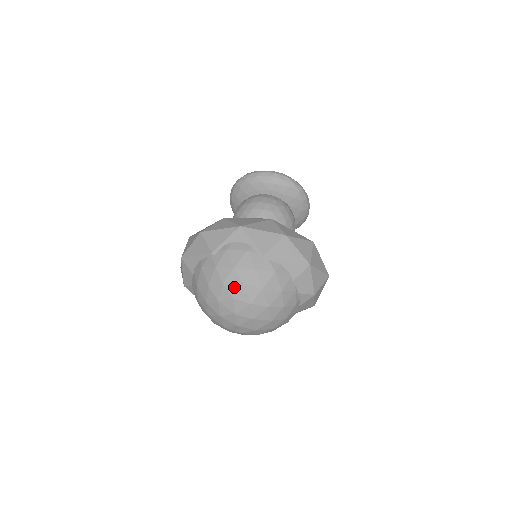
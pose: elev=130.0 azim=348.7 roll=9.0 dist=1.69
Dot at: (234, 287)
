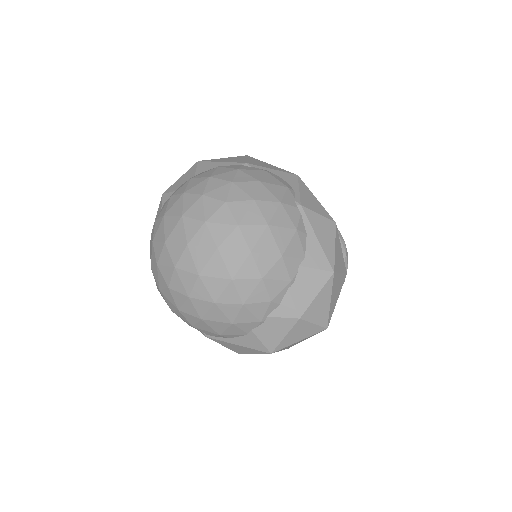
Dot at: (240, 194)
